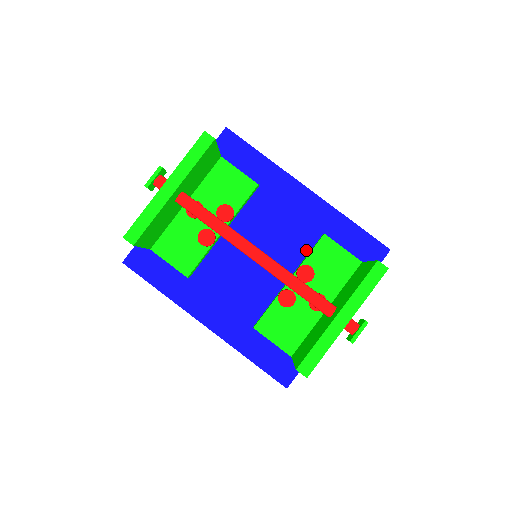
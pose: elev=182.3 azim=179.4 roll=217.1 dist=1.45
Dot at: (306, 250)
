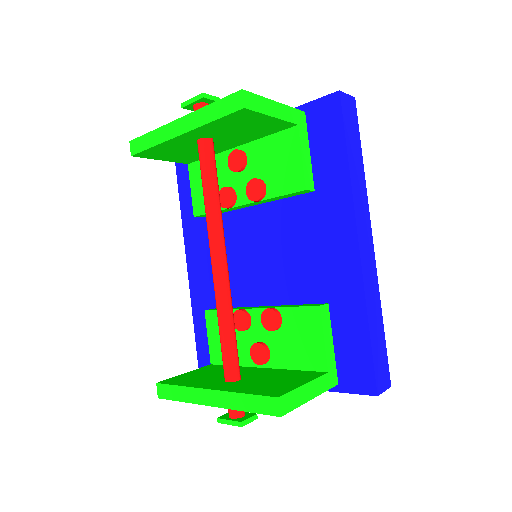
Dot at: (301, 299)
